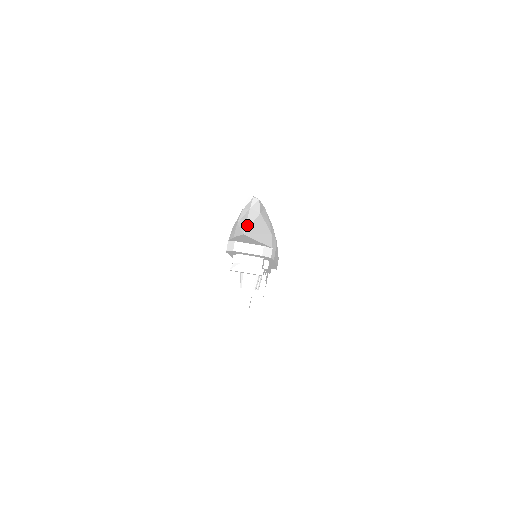
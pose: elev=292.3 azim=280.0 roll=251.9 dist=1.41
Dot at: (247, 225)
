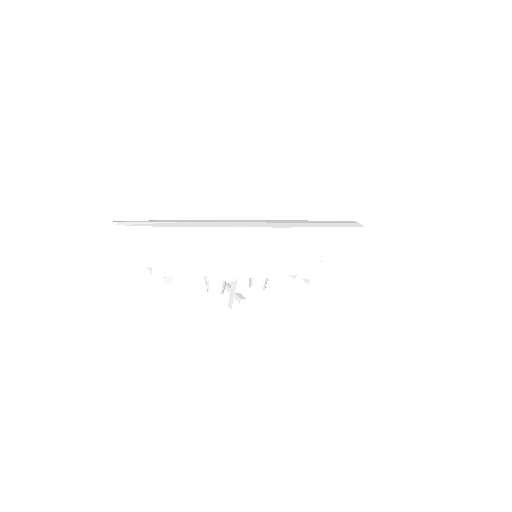
Dot at: (84, 253)
